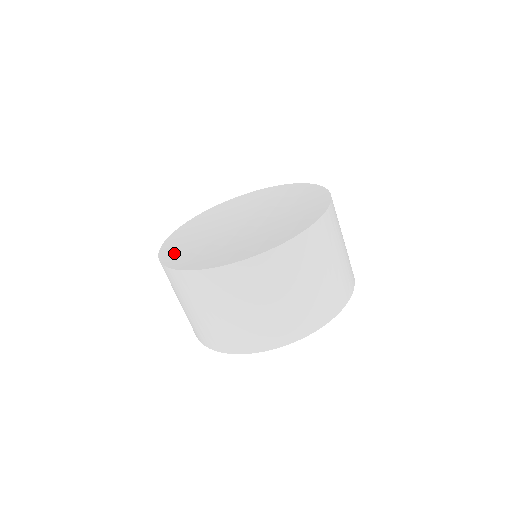
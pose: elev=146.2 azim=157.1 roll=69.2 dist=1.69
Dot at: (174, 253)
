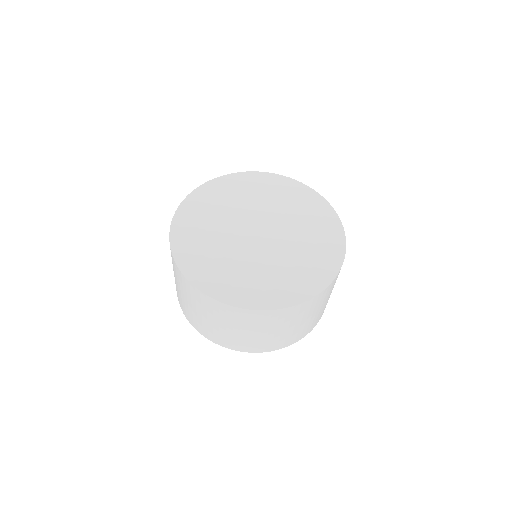
Dot at: (202, 200)
